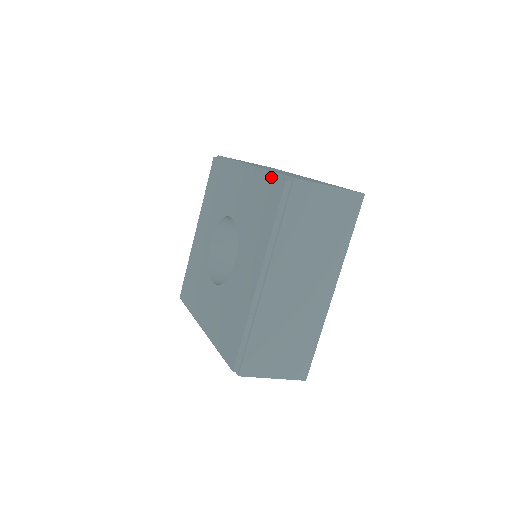
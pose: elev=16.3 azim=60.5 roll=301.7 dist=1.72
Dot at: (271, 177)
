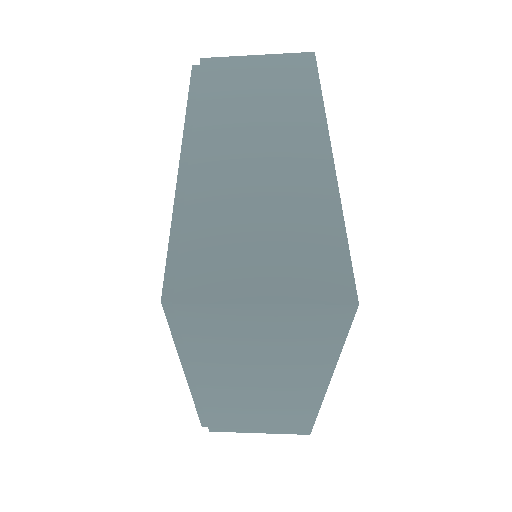
Dot at: (167, 254)
